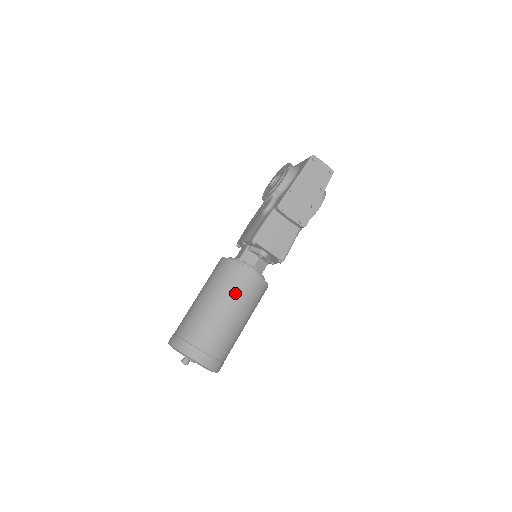
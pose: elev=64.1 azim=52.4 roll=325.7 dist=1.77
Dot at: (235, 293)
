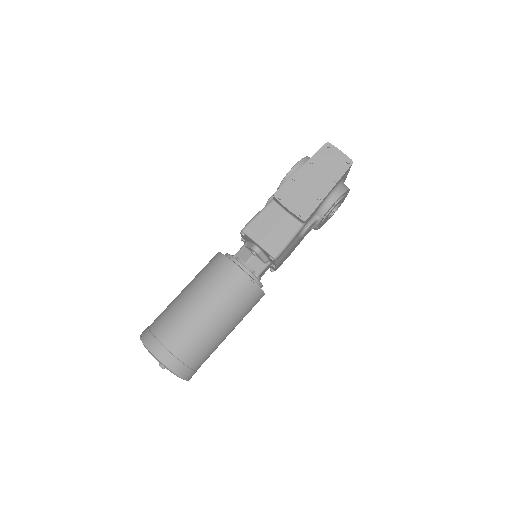
Dot at: (212, 287)
